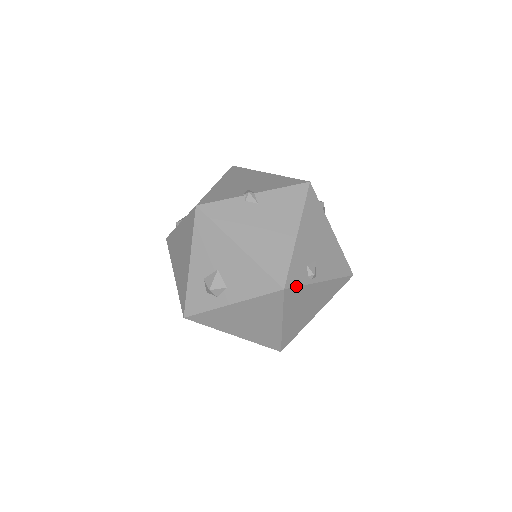
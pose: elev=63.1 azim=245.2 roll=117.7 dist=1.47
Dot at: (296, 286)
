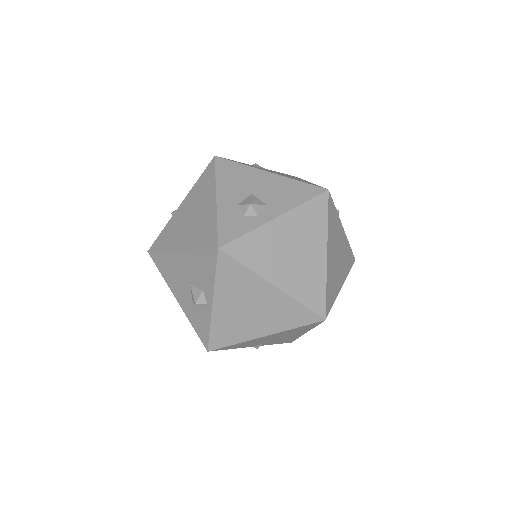
Dot at: (333, 202)
